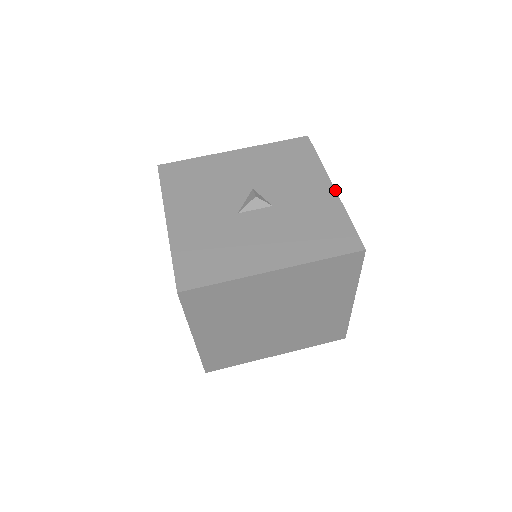
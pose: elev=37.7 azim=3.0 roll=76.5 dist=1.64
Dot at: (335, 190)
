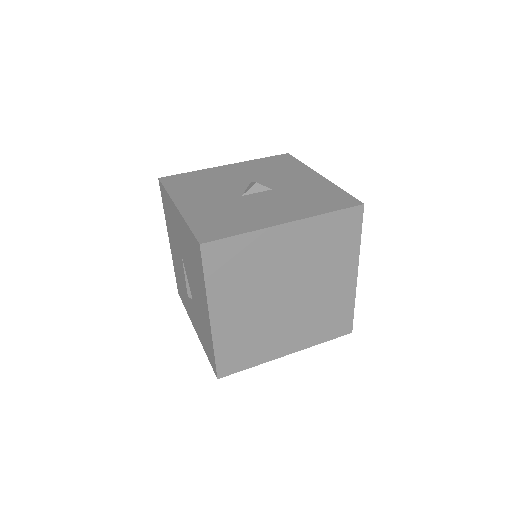
Dot at: (323, 177)
